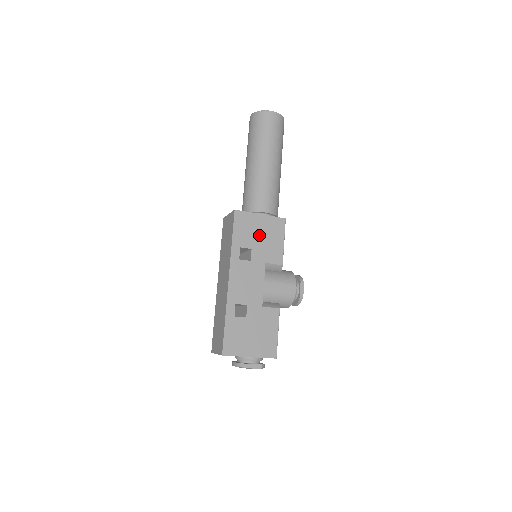
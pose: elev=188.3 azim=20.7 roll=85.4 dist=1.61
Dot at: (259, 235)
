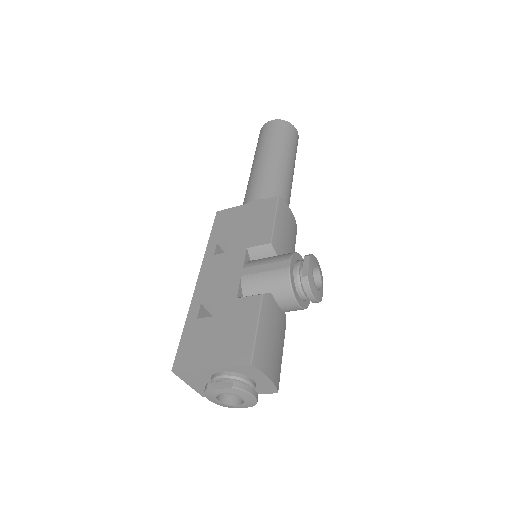
Dot at: (242, 224)
